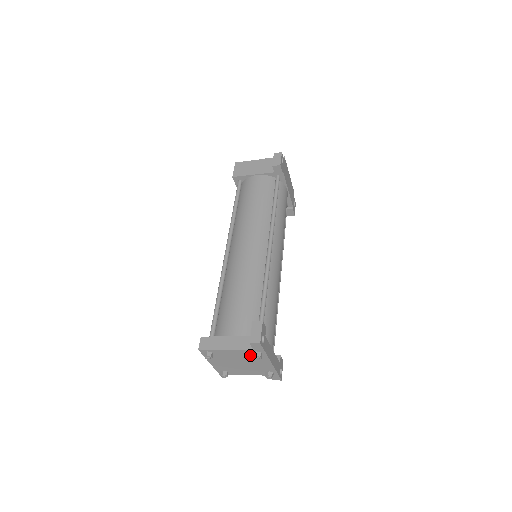
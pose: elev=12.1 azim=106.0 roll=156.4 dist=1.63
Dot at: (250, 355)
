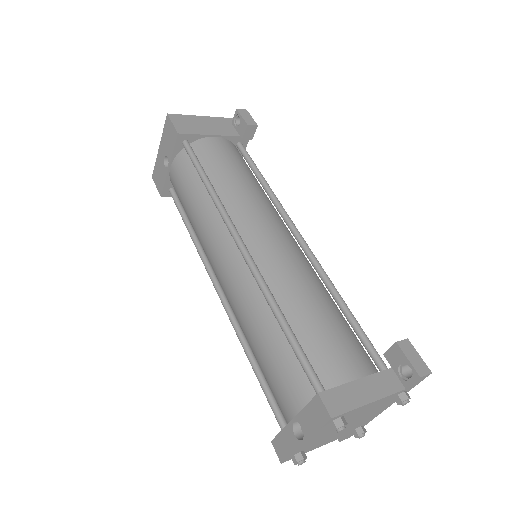
Dot at: (385, 402)
